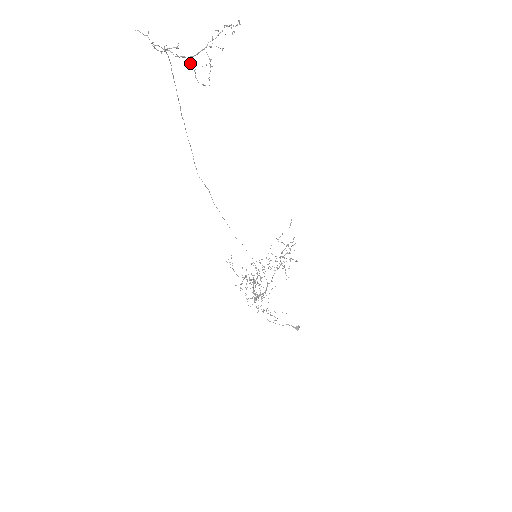
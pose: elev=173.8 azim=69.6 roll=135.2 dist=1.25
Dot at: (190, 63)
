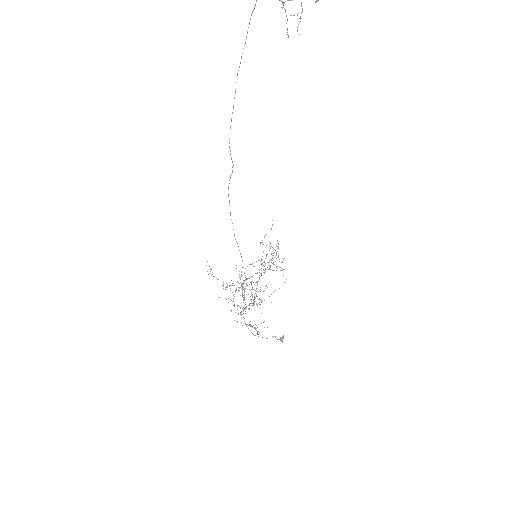
Dot at: (284, 8)
